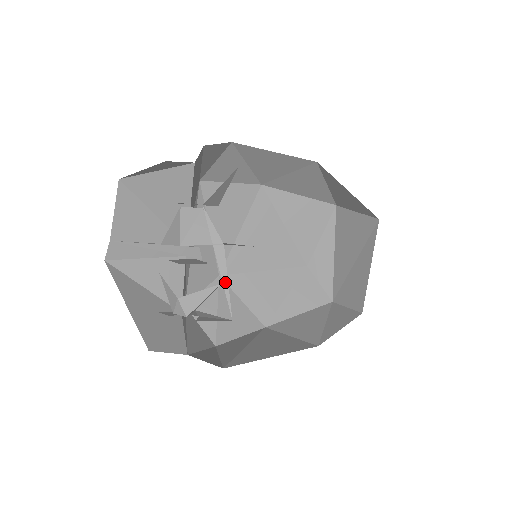
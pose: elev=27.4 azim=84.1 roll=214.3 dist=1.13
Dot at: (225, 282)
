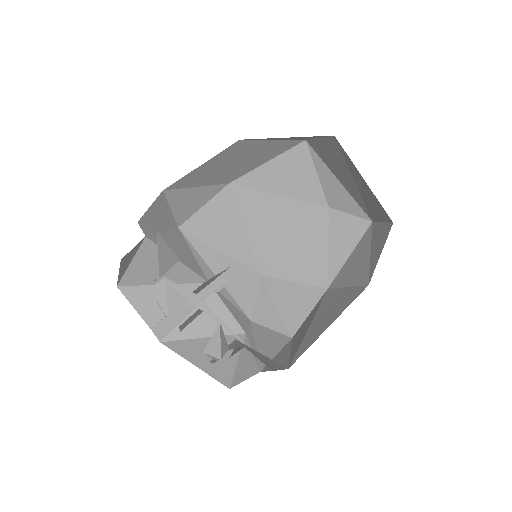
Dot at: (219, 321)
